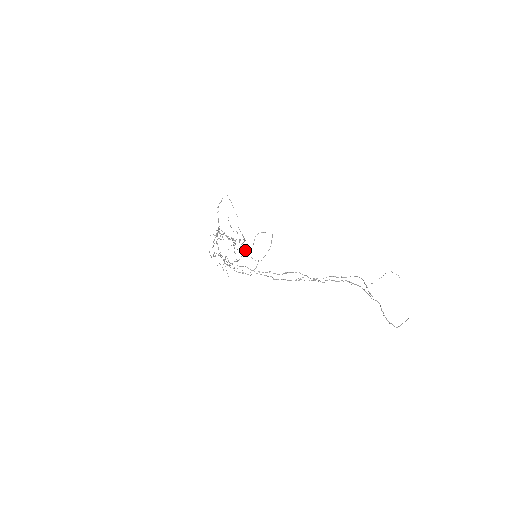
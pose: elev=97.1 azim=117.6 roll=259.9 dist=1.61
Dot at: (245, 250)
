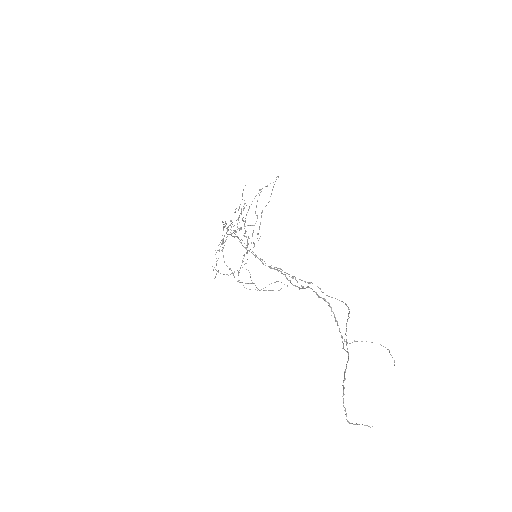
Dot at: (250, 289)
